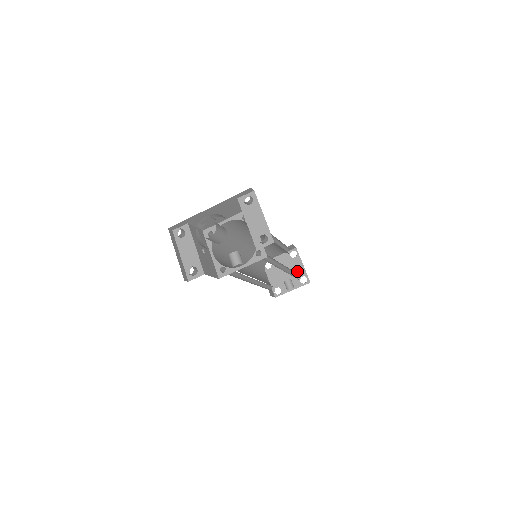
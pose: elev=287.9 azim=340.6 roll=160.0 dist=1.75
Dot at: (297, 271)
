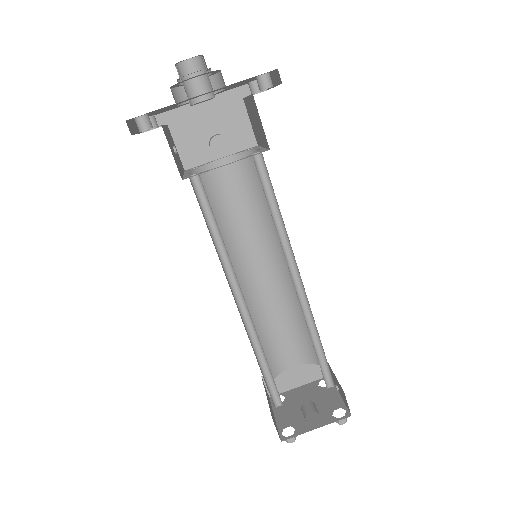
Dot at: (328, 402)
